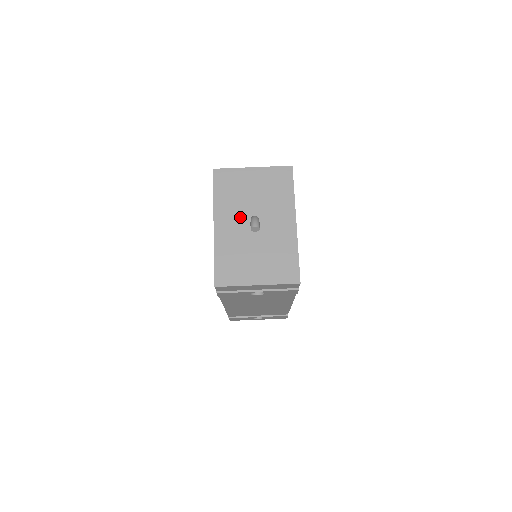
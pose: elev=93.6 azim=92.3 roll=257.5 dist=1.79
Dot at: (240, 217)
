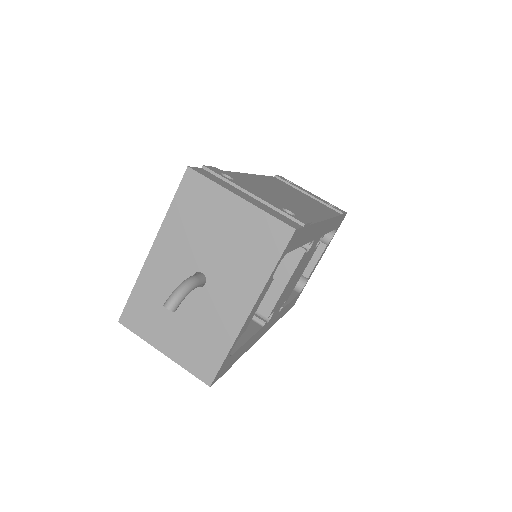
Dot at: (186, 258)
